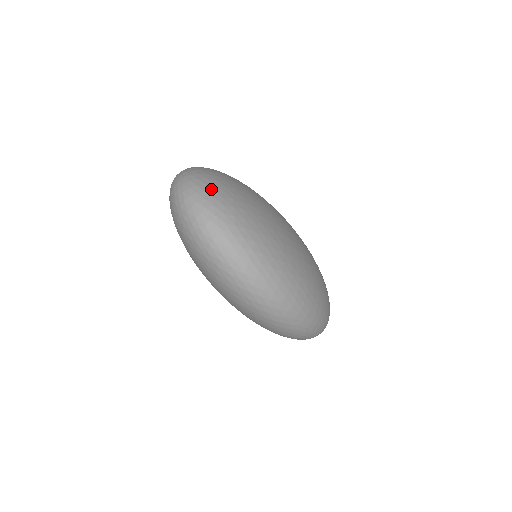
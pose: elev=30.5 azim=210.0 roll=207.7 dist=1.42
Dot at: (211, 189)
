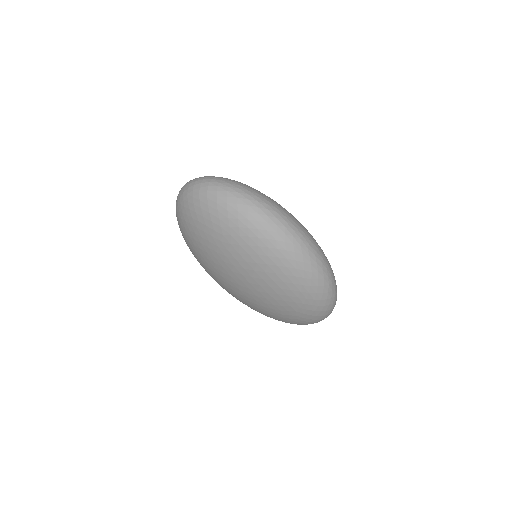
Dot at: occluded
